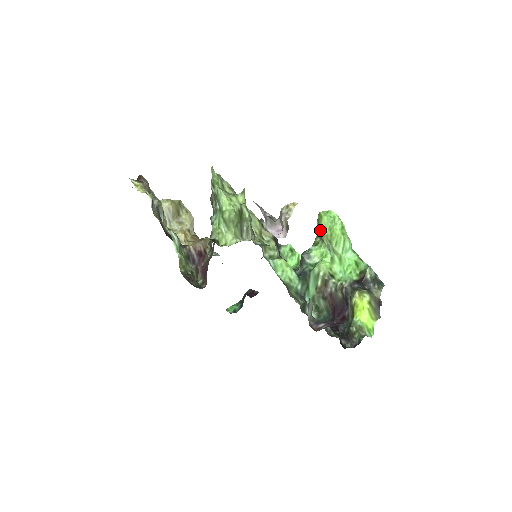
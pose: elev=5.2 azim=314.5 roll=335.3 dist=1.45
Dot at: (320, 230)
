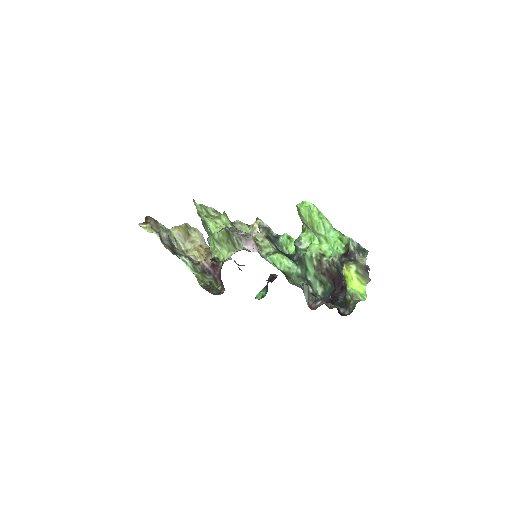
Dot at: (302, 219)
